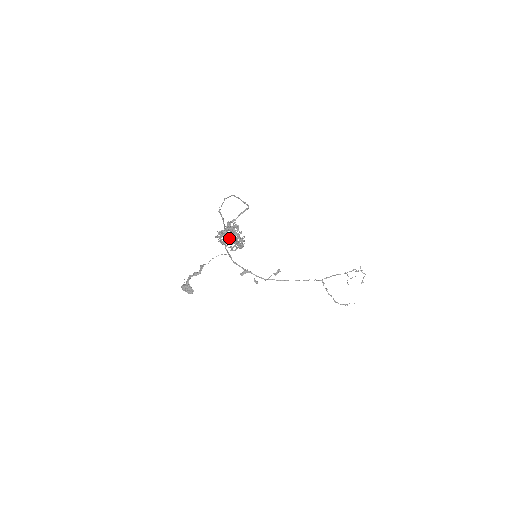
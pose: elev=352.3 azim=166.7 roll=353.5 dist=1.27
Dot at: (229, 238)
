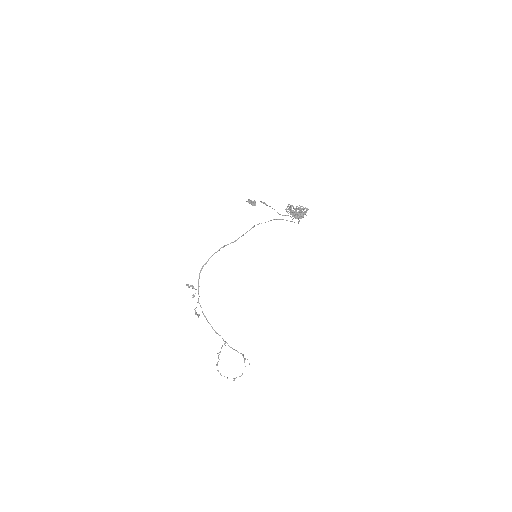
Dot at: (295, 211)
